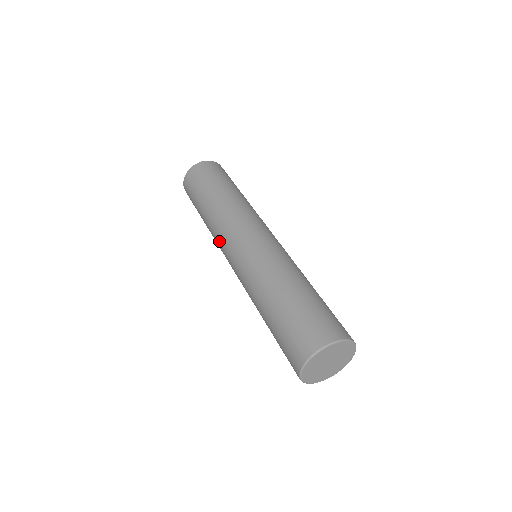
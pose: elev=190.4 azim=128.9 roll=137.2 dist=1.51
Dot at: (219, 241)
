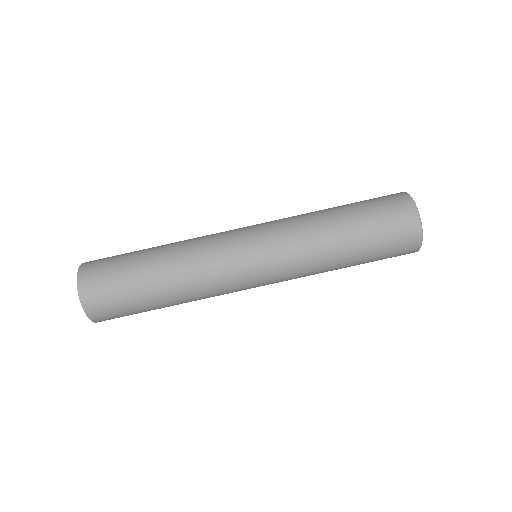
Dot at: (223, 287)
